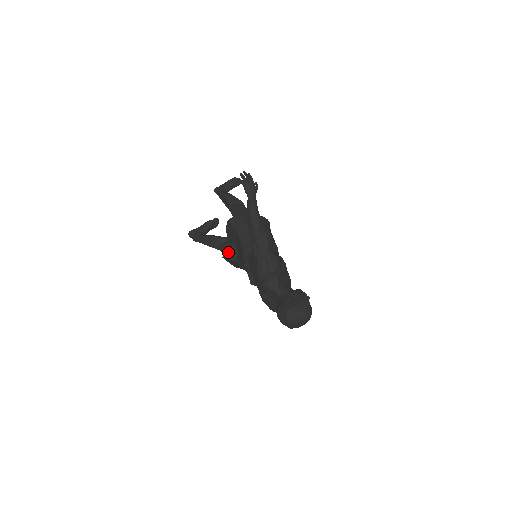
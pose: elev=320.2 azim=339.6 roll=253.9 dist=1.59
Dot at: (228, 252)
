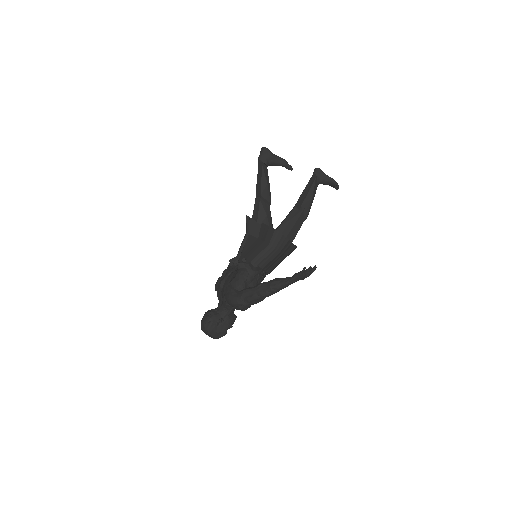
Dot at: (253, 221)
